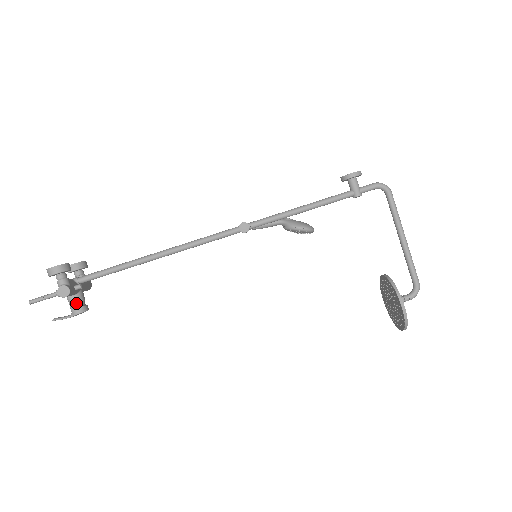
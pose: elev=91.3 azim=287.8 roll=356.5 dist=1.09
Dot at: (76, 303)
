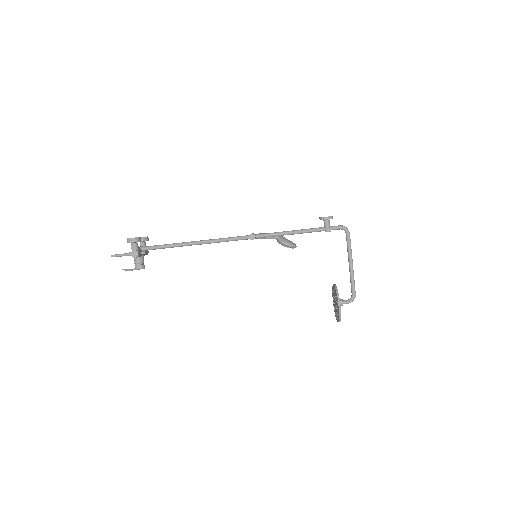
Dot at: (139, 262)
